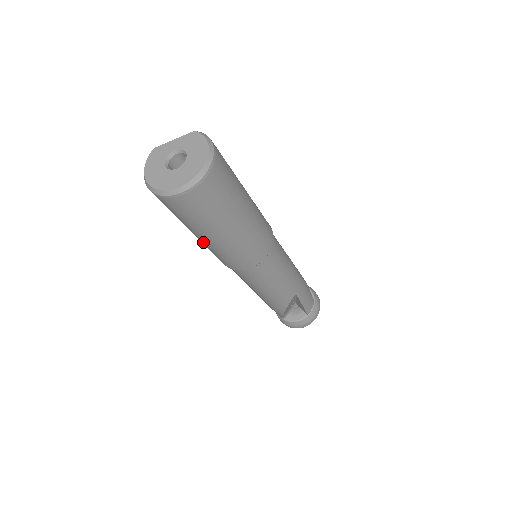
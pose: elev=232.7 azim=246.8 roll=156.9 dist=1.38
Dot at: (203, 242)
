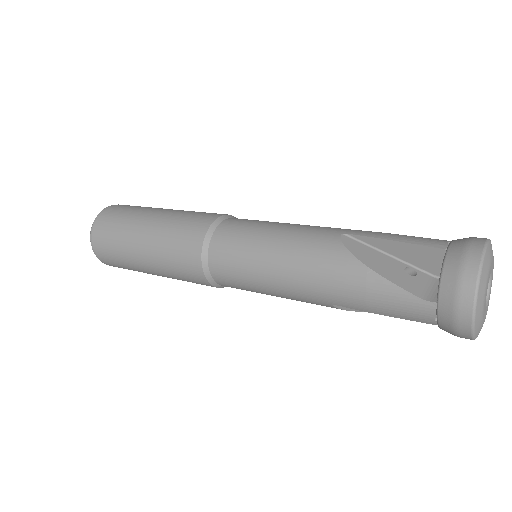
Dot at: (151, 257)
